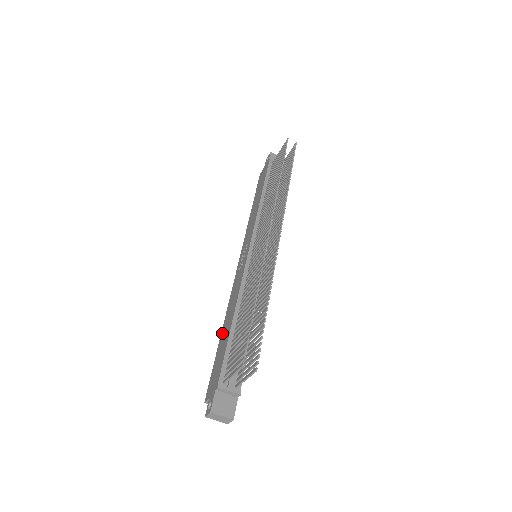
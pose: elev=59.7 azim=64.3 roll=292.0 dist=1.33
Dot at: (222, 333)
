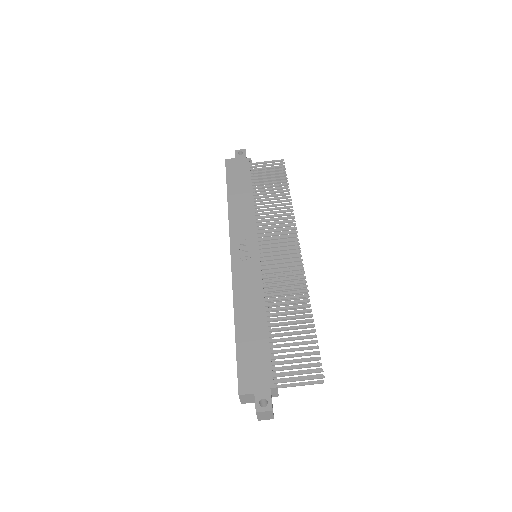
Dot at: (240, 324)
